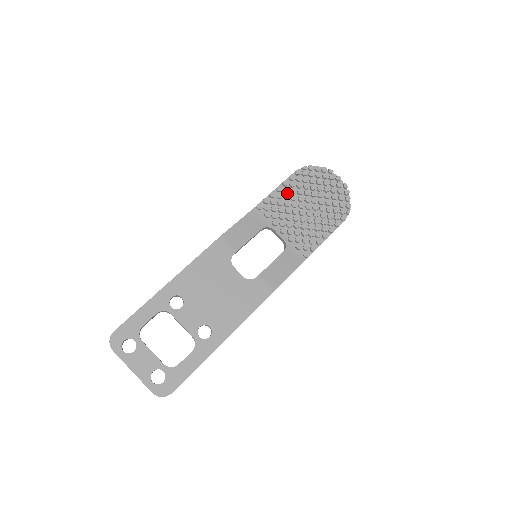
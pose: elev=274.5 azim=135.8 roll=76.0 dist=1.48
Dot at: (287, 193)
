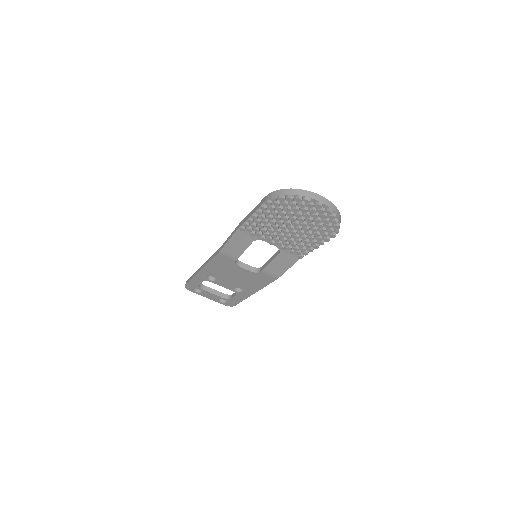
Dot at: (265, 217)
